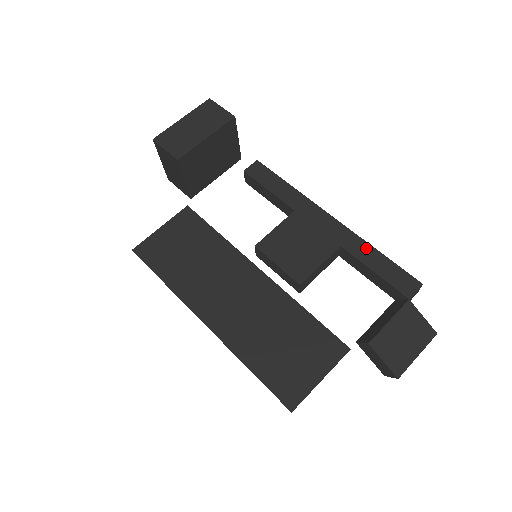
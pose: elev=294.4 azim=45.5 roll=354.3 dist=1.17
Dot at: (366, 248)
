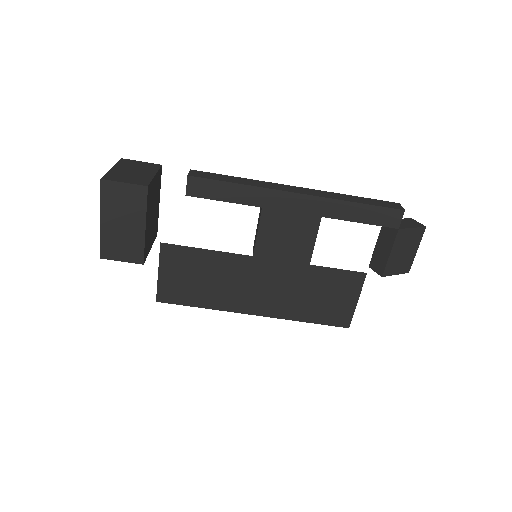
Dot at: (344, 206)
